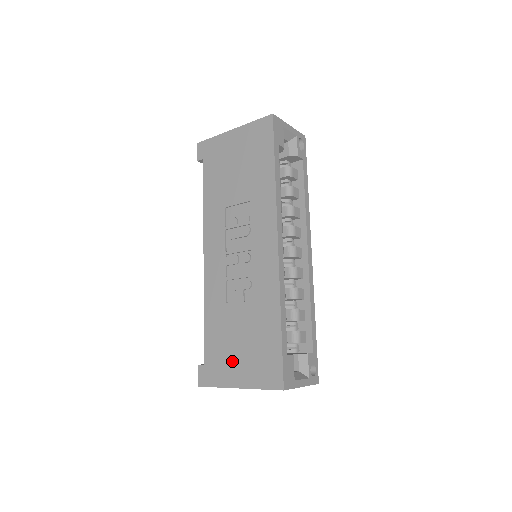
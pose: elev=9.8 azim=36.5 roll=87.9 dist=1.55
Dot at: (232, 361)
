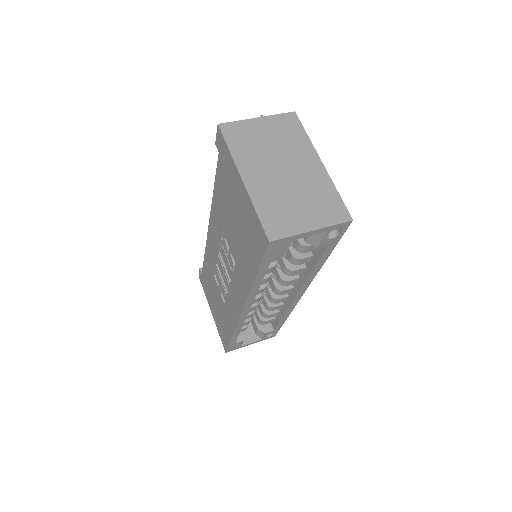
Dot at: (211, 301)
